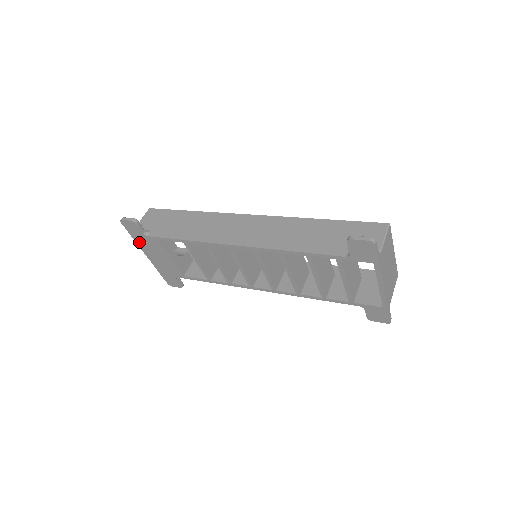
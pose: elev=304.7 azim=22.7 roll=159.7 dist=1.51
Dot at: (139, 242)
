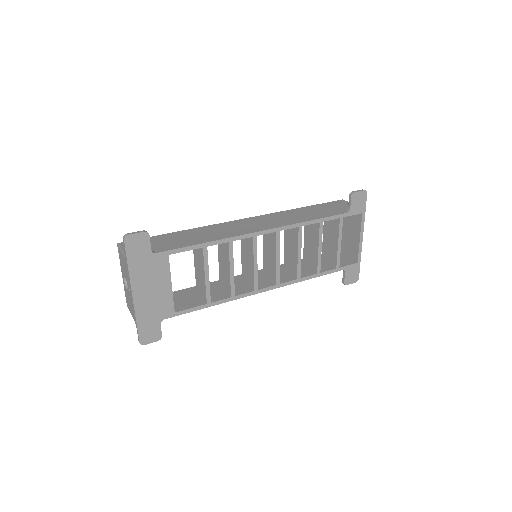
Dot at: (134, 270)
